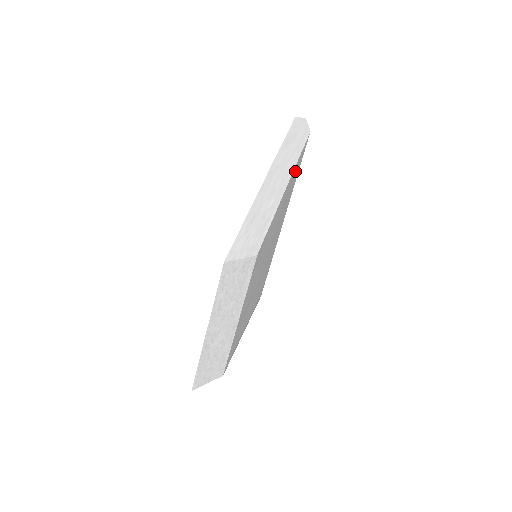
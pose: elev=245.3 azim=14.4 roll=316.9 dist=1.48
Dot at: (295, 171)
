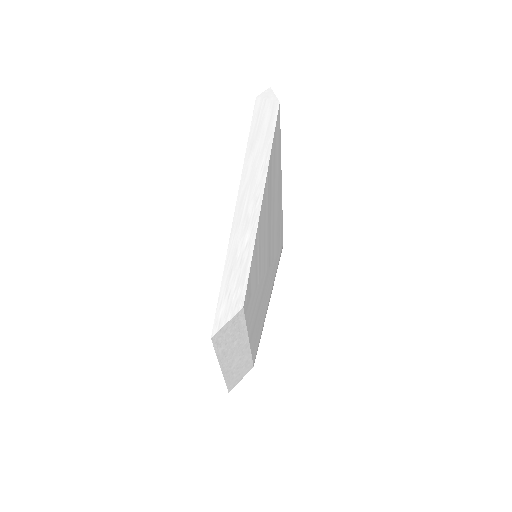
Dot at: (272, 163)
